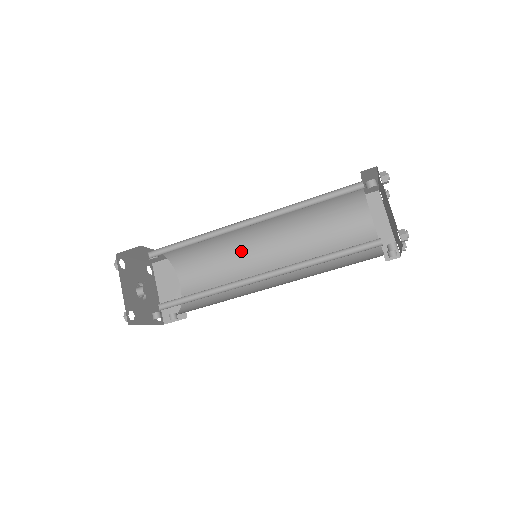
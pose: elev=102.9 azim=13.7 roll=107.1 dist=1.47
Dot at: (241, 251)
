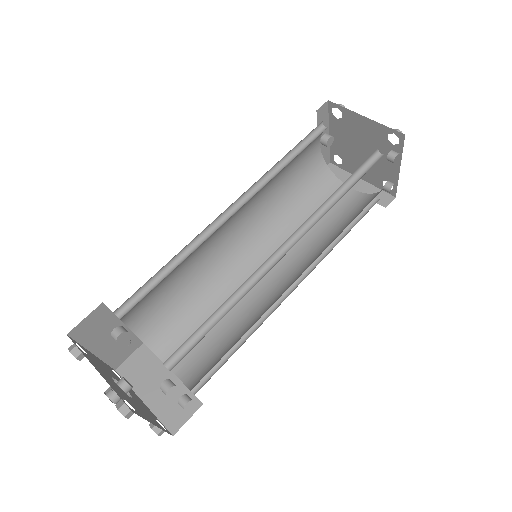
Dot at: (229, 283)
